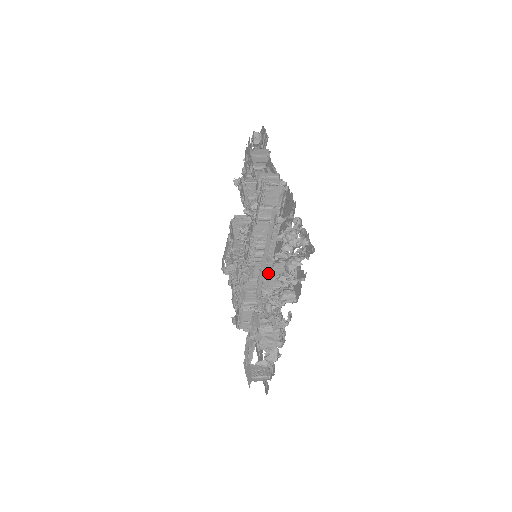
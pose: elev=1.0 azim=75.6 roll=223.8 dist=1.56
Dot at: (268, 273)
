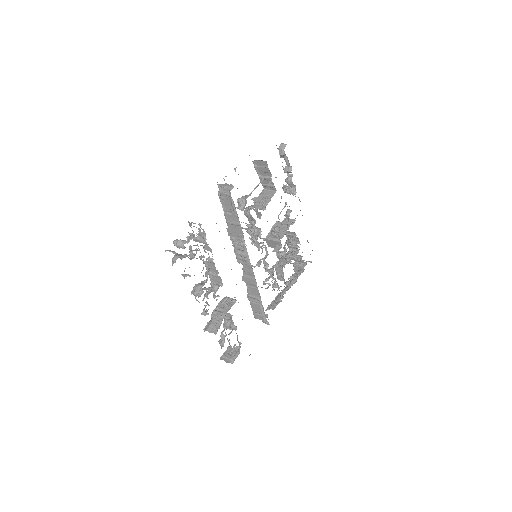
Dot at: (206, 268)
